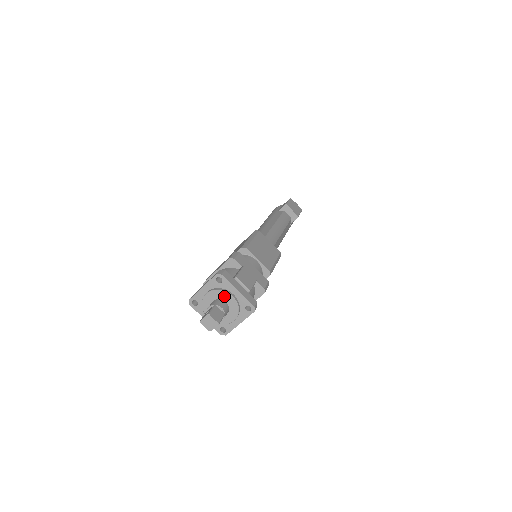
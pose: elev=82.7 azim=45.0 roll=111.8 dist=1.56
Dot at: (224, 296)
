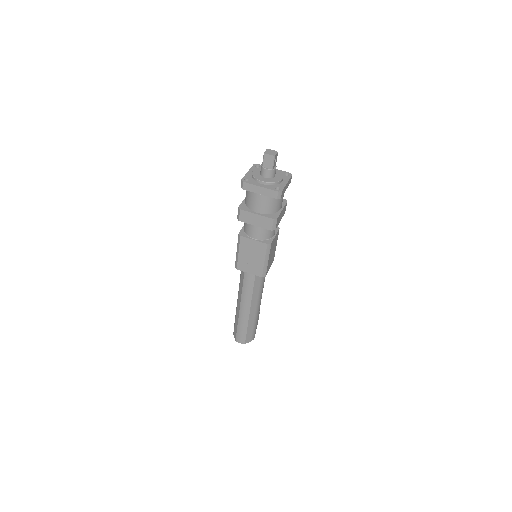
Dot at: occluded
